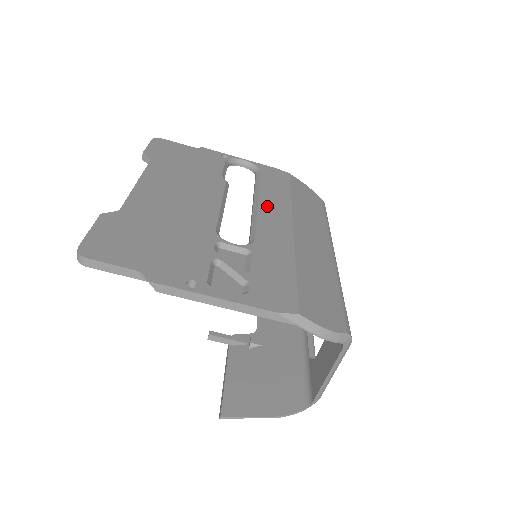
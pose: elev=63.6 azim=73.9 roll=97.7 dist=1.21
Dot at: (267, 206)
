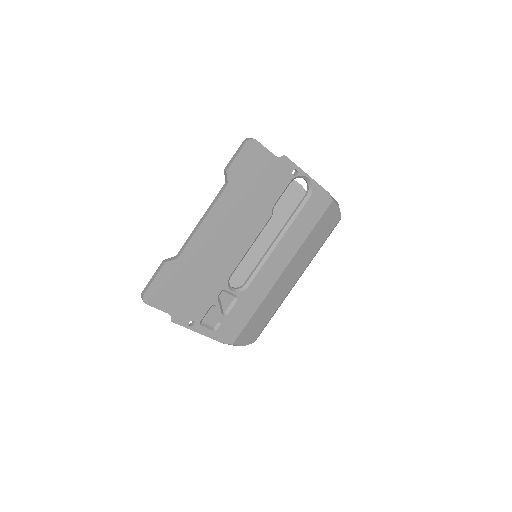
Dot at: (280, 250)
